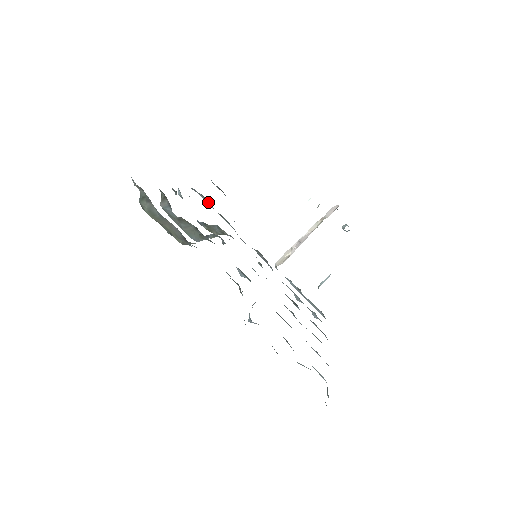
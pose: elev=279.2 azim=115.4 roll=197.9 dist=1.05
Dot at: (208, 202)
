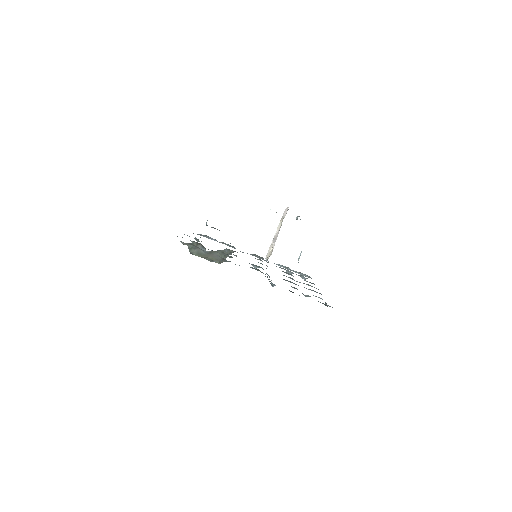
Dot at: (212, 238)
